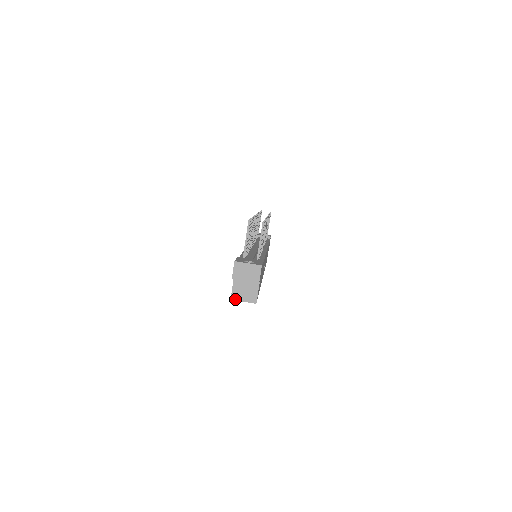
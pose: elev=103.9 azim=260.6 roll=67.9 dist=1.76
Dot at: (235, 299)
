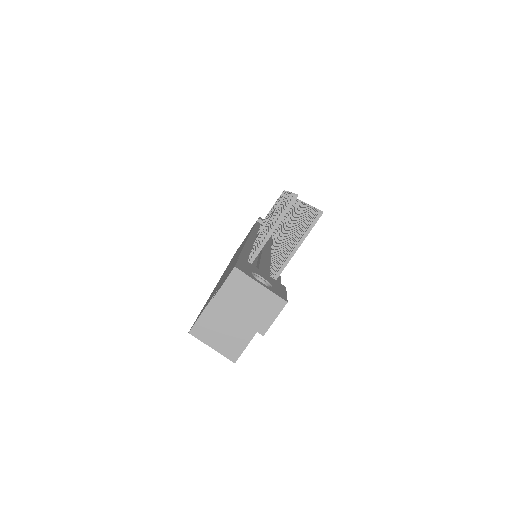
Dot at: (198, 336)
